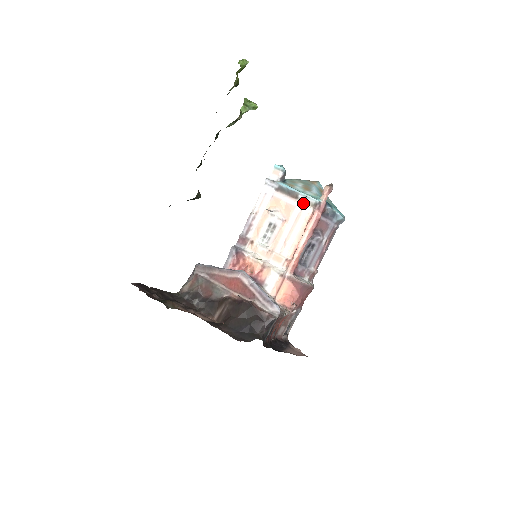
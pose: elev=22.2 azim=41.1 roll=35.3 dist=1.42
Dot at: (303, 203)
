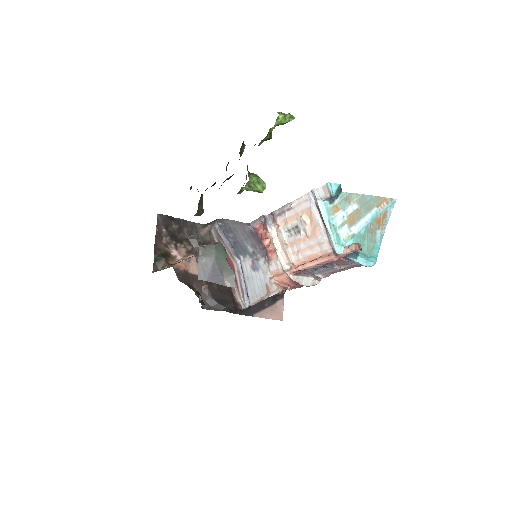
Dot at: (327, 239)
